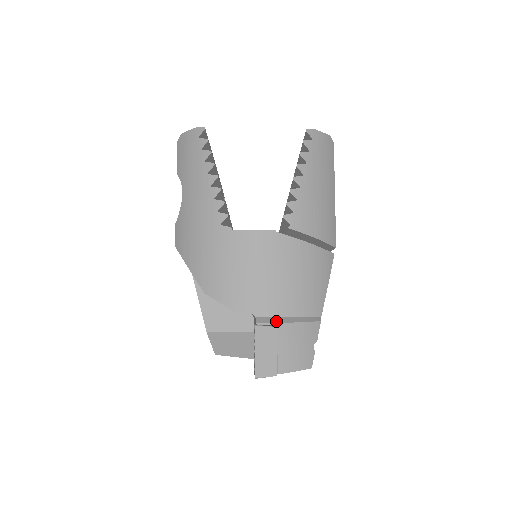
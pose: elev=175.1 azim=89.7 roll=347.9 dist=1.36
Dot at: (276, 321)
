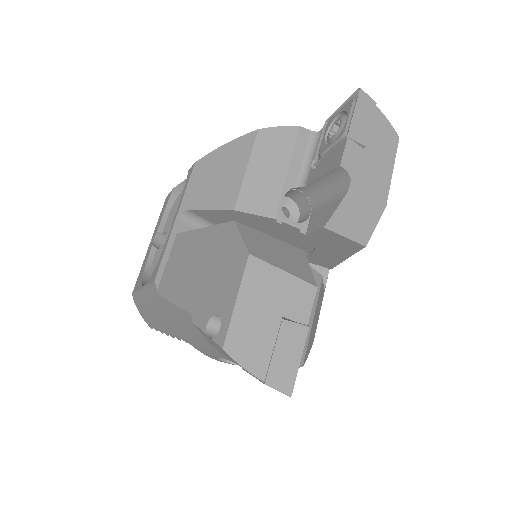
Dot at: occluded
